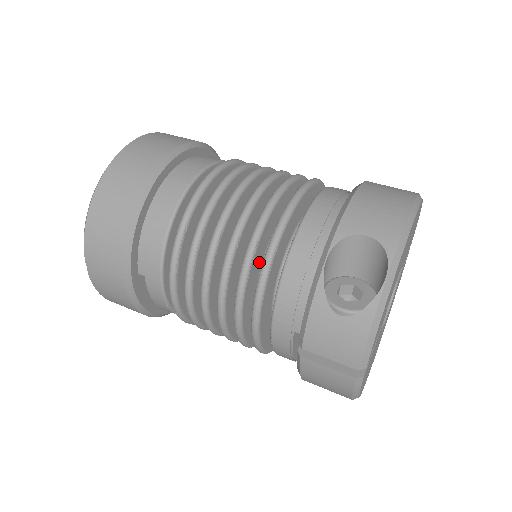
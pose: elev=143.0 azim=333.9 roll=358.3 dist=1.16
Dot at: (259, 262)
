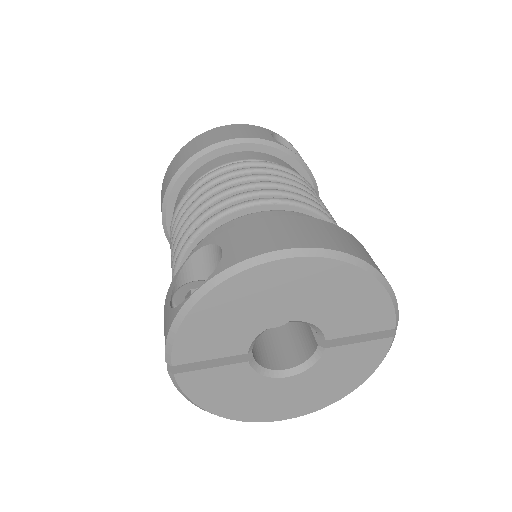
Dot at: occluded
